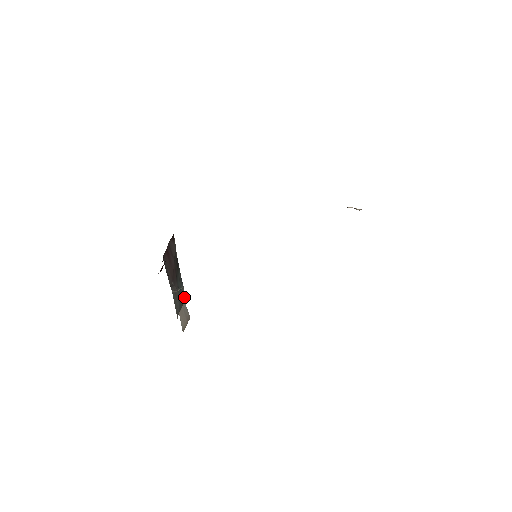
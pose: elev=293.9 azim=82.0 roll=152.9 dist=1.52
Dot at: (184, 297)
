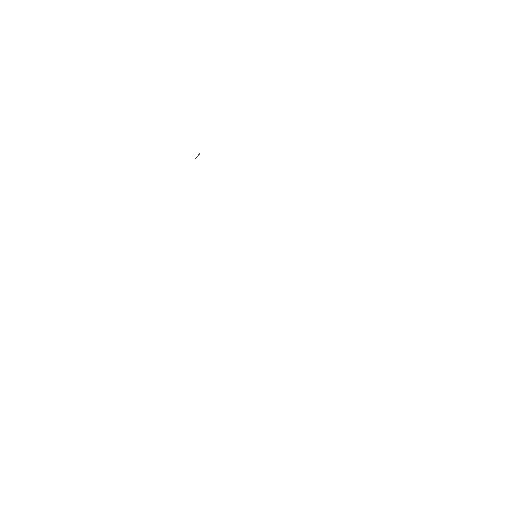
Dot at: occluded
